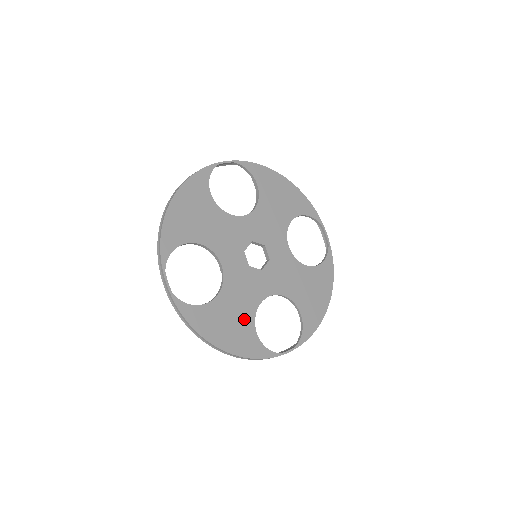
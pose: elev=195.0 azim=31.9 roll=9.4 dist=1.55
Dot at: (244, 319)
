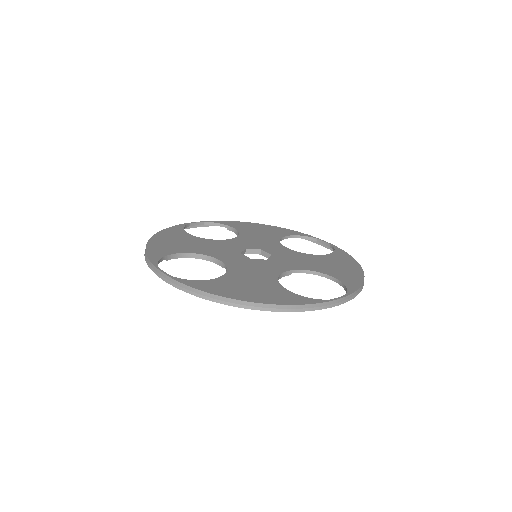
Dot at: (266, 284)
